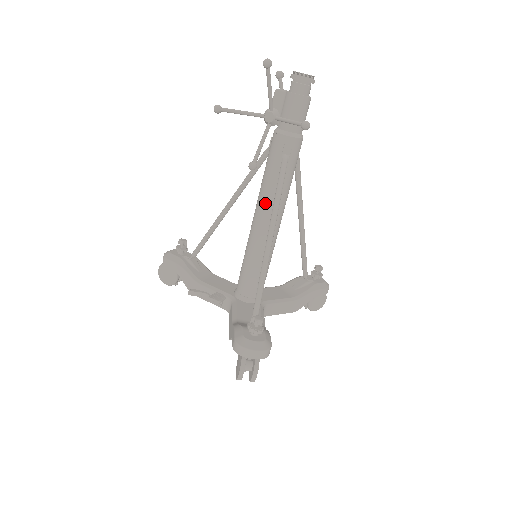
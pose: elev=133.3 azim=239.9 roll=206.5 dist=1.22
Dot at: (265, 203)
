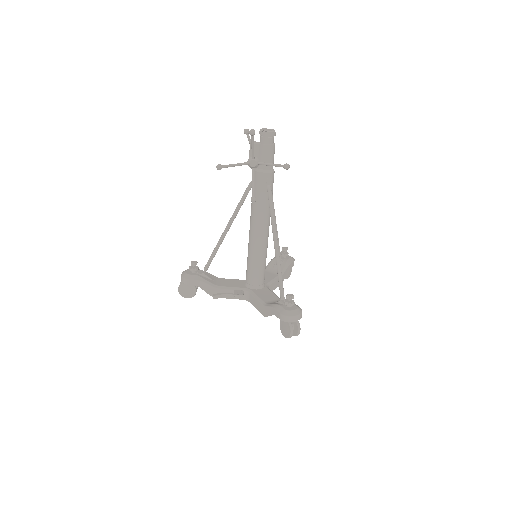
Dot at: (260, 220)
